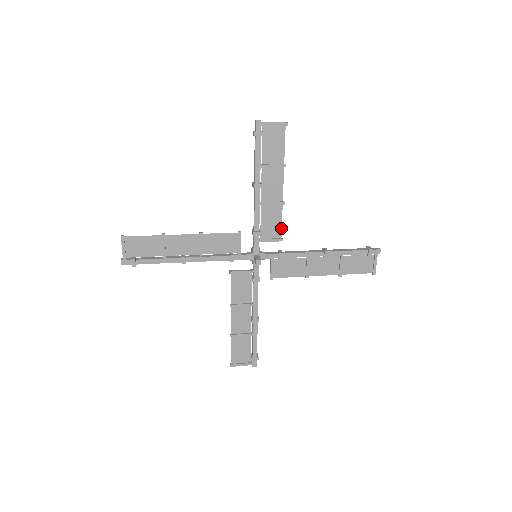
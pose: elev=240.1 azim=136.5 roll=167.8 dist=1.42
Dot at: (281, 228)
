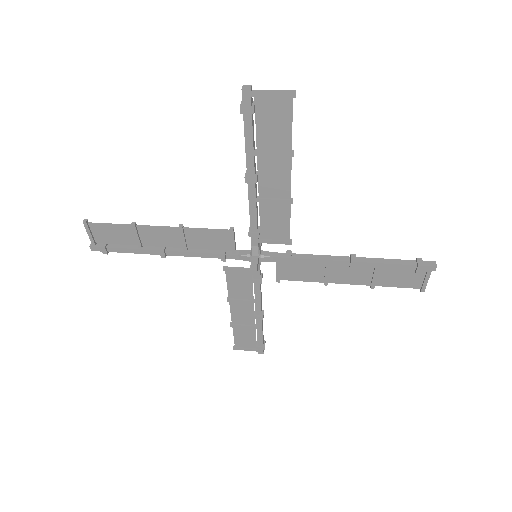
Dot at: (289, 229)
